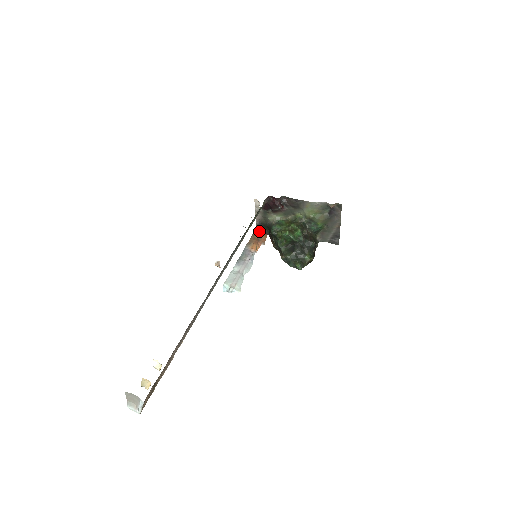
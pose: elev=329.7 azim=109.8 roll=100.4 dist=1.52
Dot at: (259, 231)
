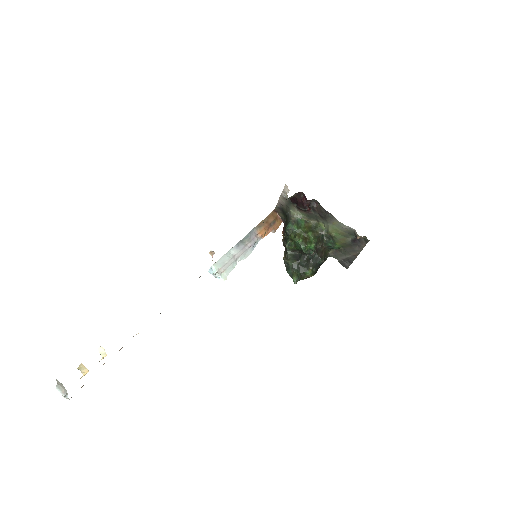
Dot at: (276, 214)
